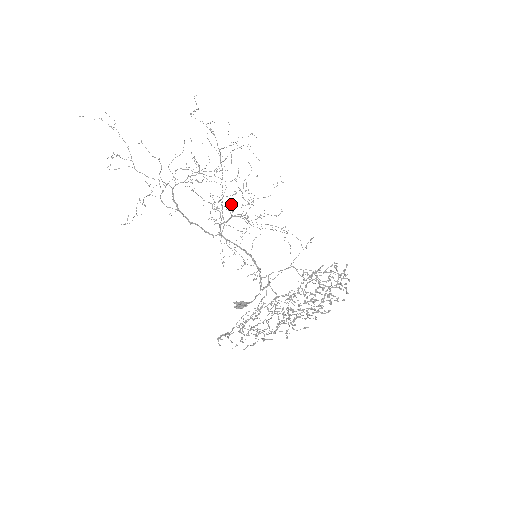
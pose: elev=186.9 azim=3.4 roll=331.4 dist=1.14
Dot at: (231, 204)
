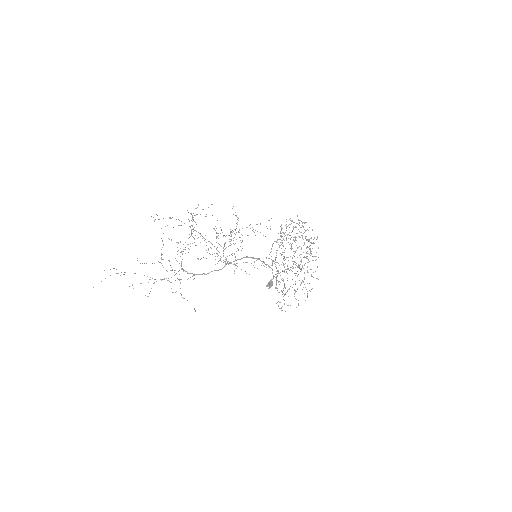
Dot at: (219, 244)
